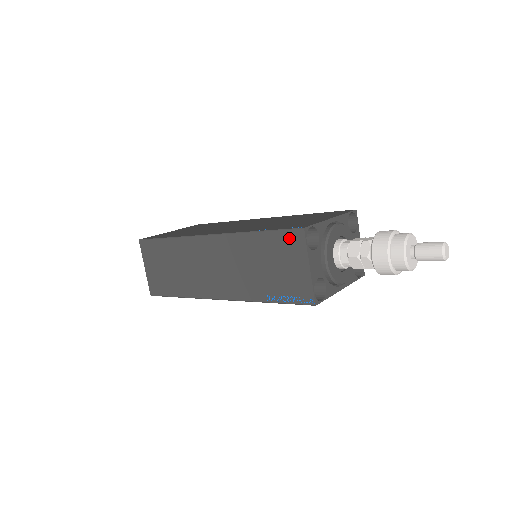
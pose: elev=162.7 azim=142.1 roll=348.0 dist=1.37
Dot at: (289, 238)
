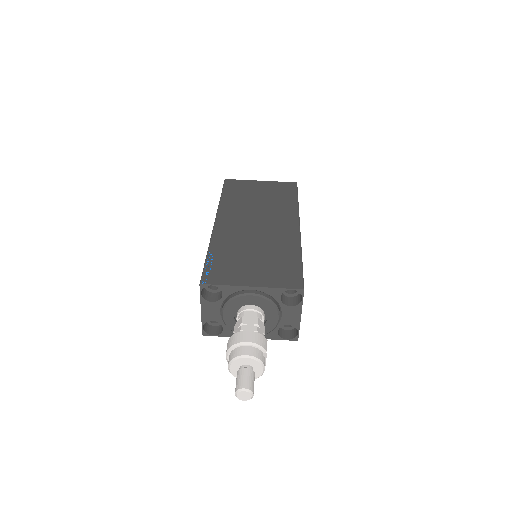
Dot at: occluded
